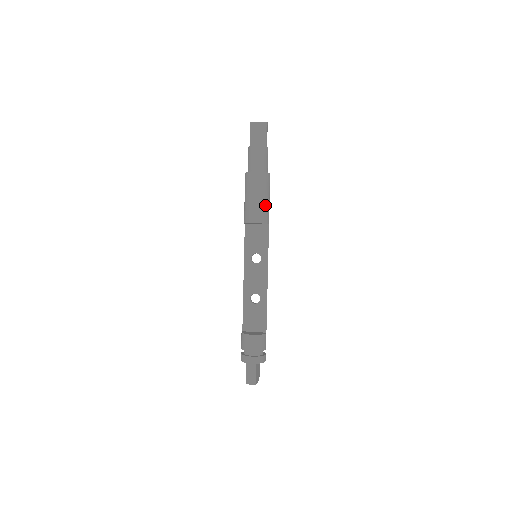
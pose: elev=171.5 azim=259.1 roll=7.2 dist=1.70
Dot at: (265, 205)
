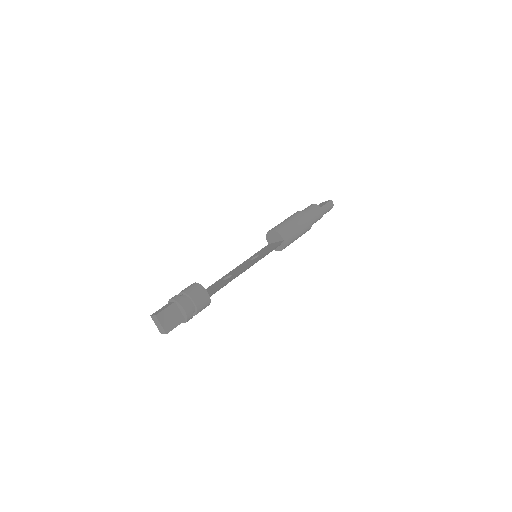
Dot at: (288, 225)
